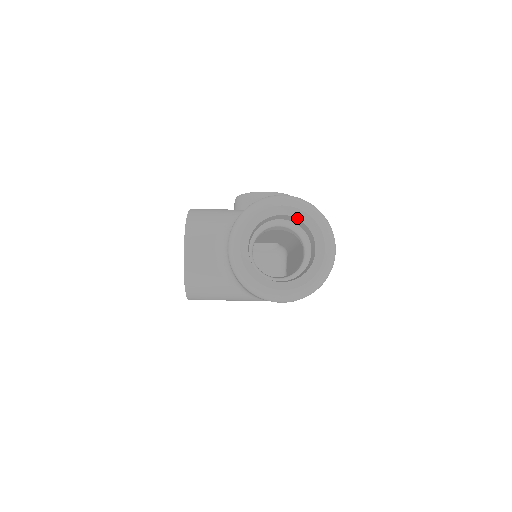
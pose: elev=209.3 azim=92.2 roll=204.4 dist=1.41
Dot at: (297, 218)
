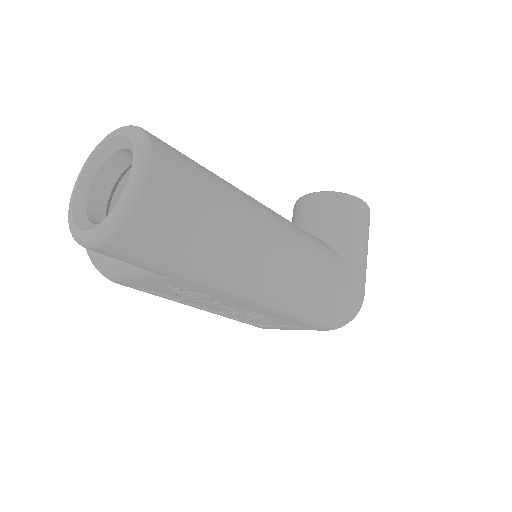
Dot at: (128, 148)
